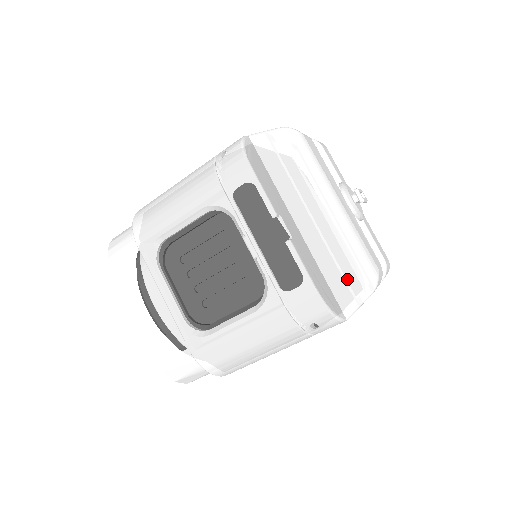
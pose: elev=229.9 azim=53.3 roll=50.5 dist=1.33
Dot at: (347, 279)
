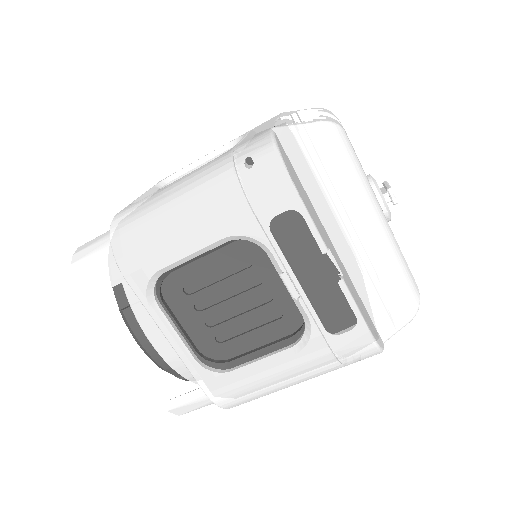
Dot at: (389, 304)
